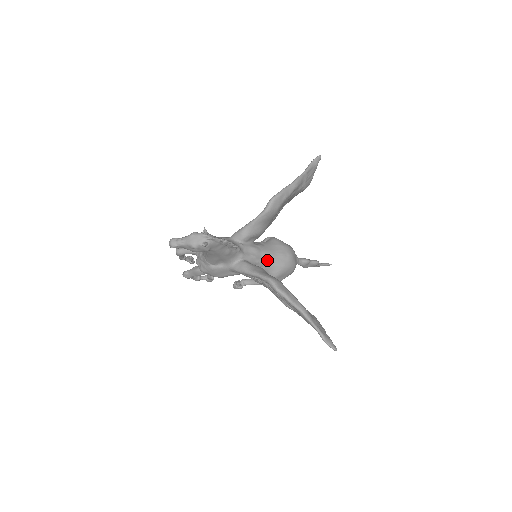
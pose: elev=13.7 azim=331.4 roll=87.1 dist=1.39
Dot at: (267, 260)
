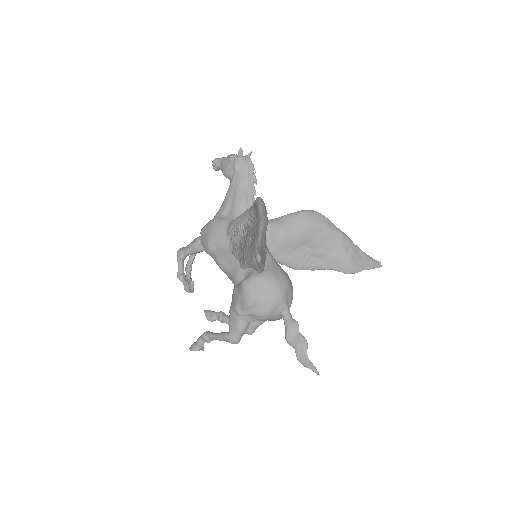
Dot at: occluded
